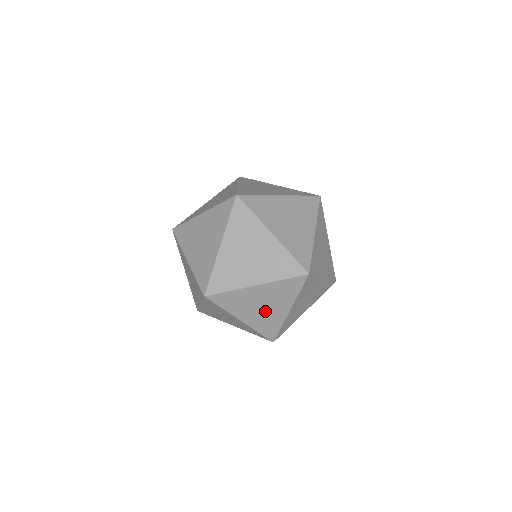
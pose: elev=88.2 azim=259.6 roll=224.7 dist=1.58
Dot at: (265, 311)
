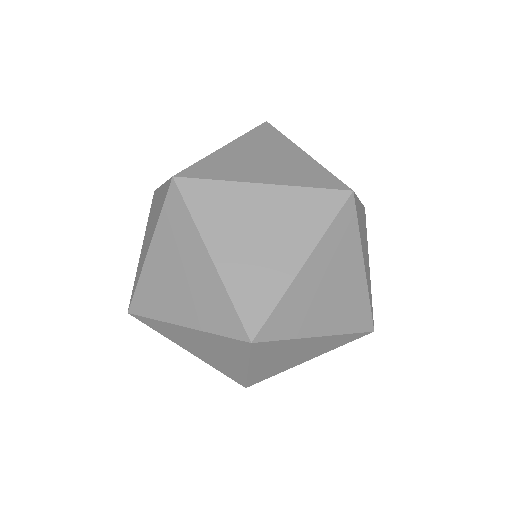
Dot at: occluded
